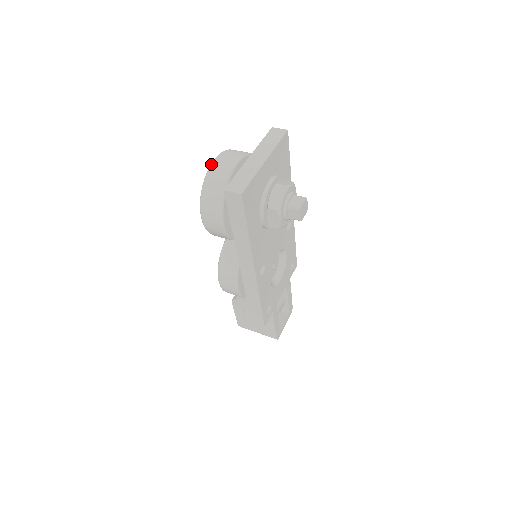
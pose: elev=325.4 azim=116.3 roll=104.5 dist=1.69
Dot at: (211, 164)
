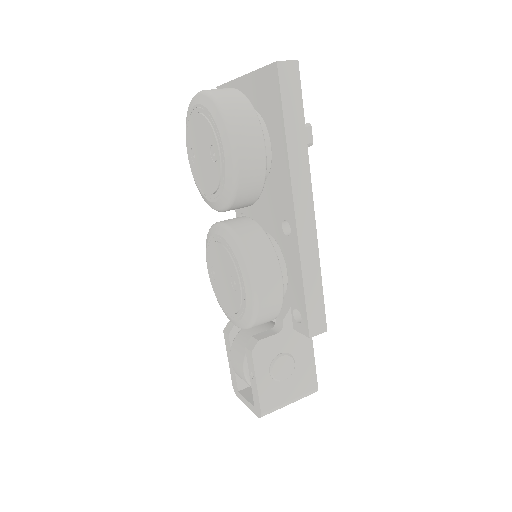
Dot at: (204, 91)
